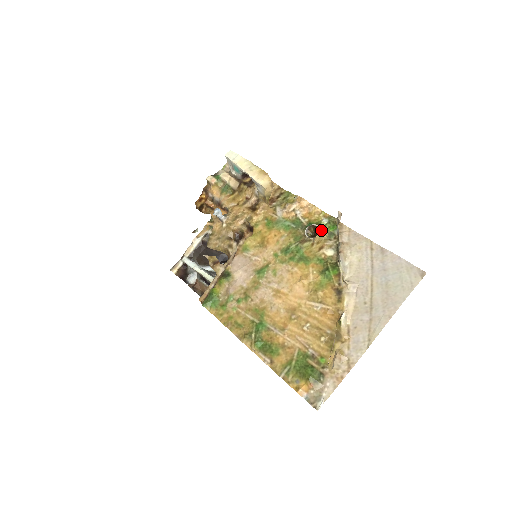
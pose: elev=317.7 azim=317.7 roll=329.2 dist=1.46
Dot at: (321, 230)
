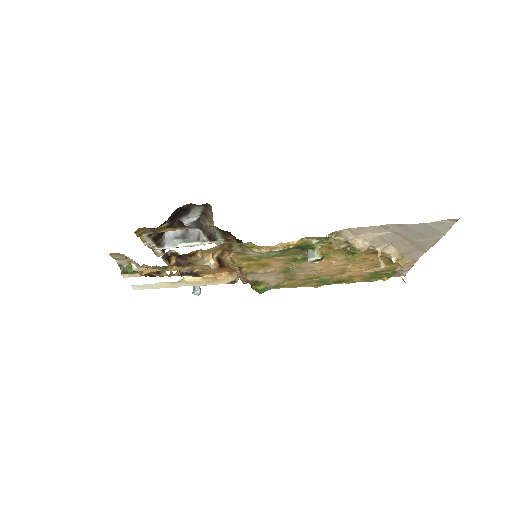
Dot at: occluded
